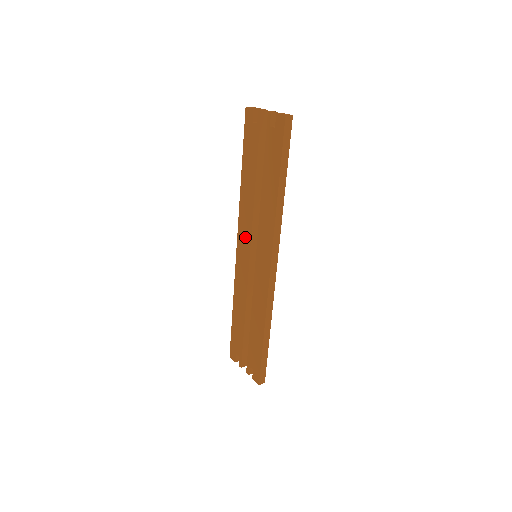
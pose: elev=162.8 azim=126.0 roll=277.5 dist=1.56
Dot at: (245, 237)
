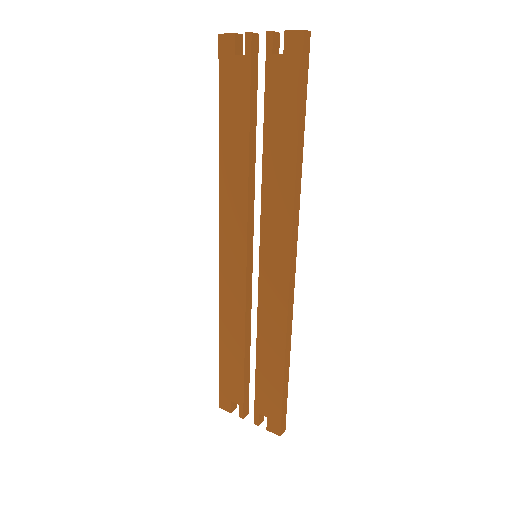
Dot at: (235, 232)
